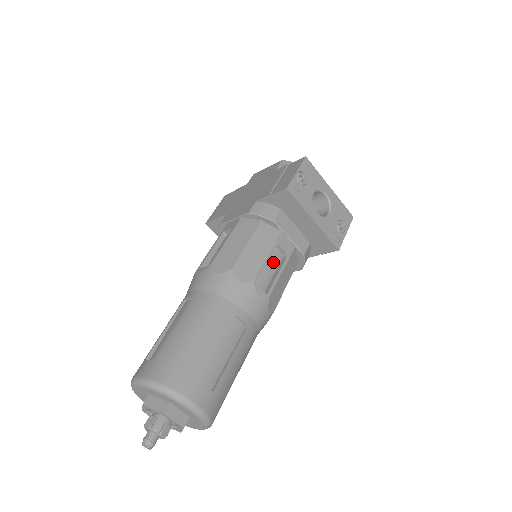
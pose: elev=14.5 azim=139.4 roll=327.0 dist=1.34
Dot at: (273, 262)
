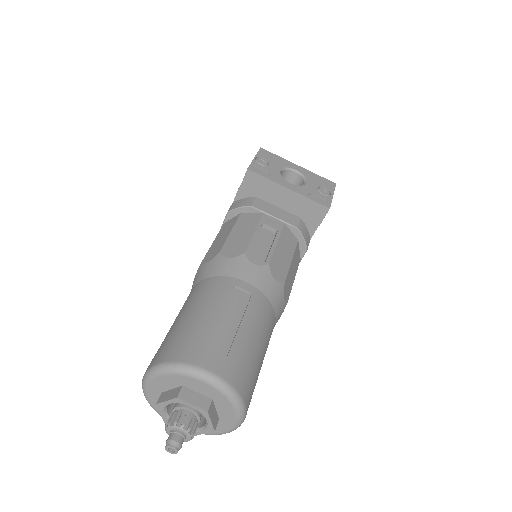
Dot at: (264, 240)
